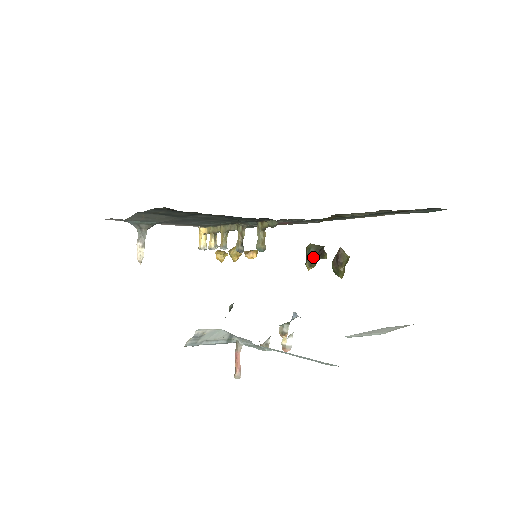
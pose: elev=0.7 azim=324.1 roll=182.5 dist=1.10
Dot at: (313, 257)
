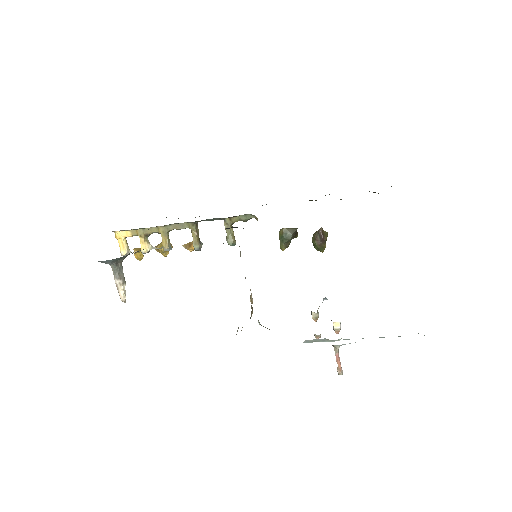
Dot at: (290, 240)
